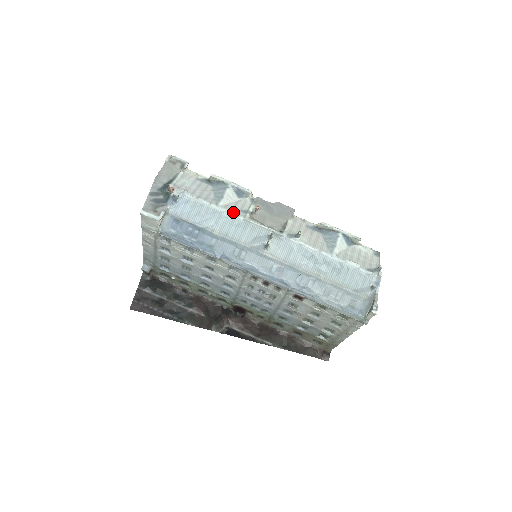
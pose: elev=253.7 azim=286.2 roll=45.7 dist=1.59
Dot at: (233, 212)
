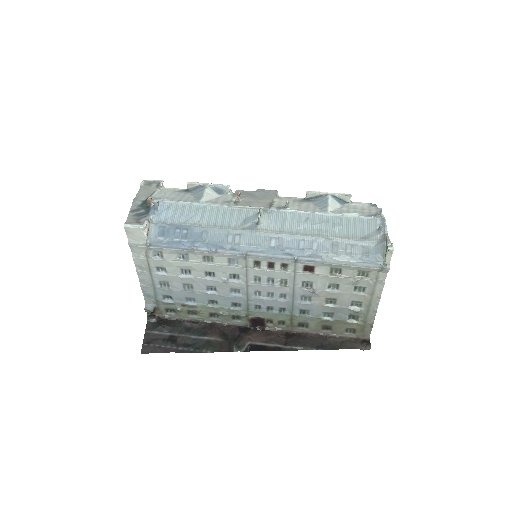
Dot at: (216, 204)
